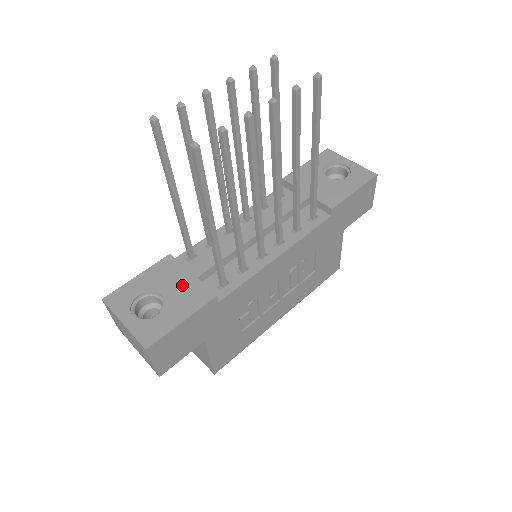
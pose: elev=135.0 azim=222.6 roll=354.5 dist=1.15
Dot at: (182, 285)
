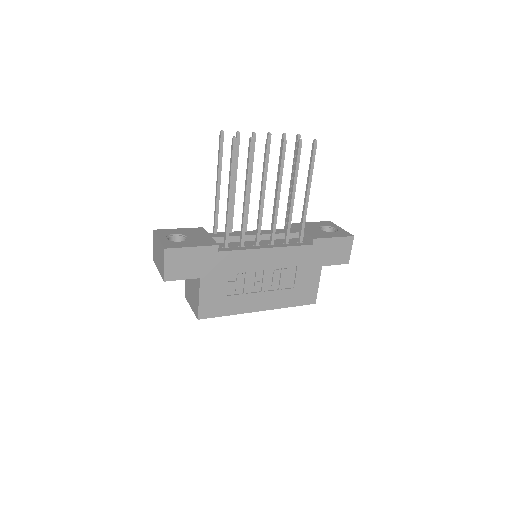
Dot at: (202, 237)
